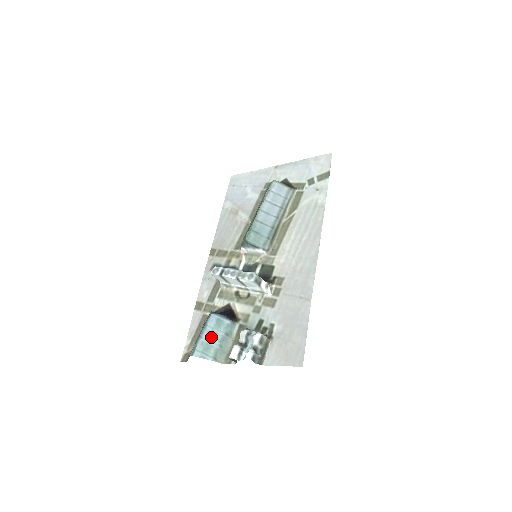
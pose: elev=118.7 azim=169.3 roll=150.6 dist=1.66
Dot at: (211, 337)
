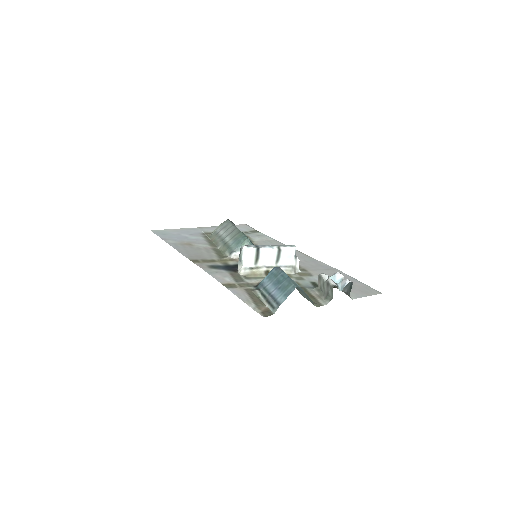
Dot at: occluded
